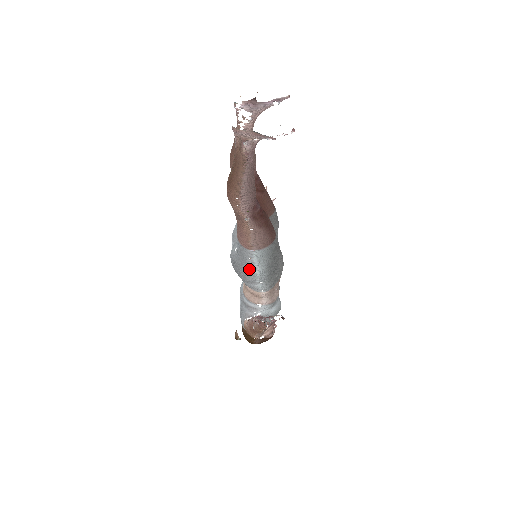
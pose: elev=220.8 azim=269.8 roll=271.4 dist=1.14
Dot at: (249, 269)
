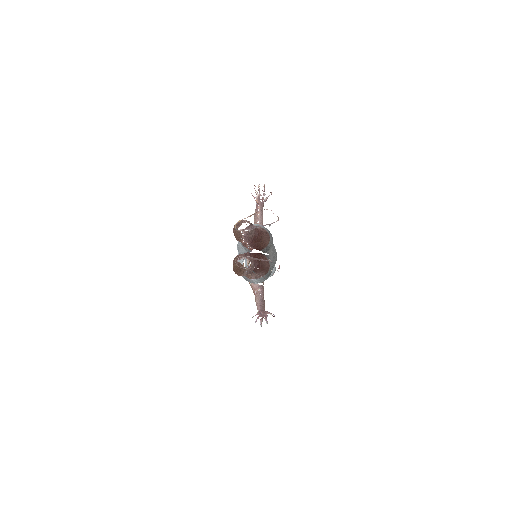
Dot at: occluded
